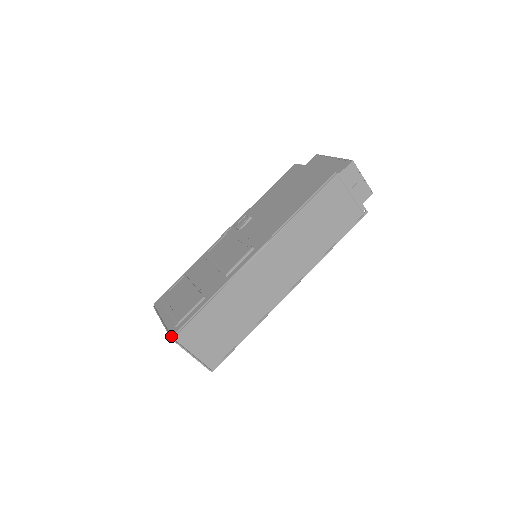
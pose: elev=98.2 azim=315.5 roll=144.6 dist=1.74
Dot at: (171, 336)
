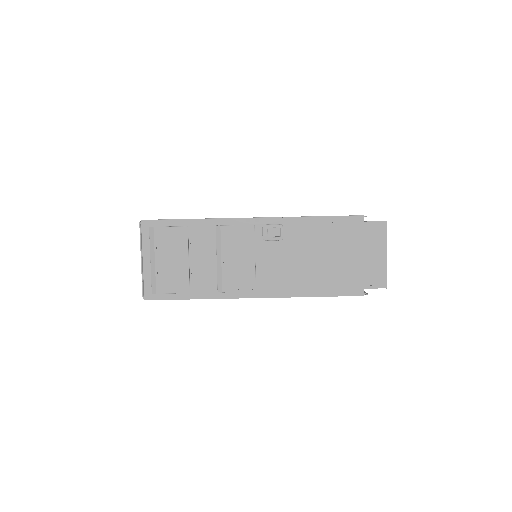
Dot at: (144, 296)
